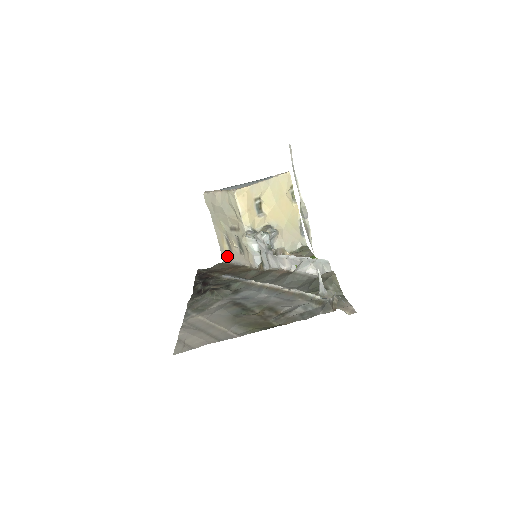
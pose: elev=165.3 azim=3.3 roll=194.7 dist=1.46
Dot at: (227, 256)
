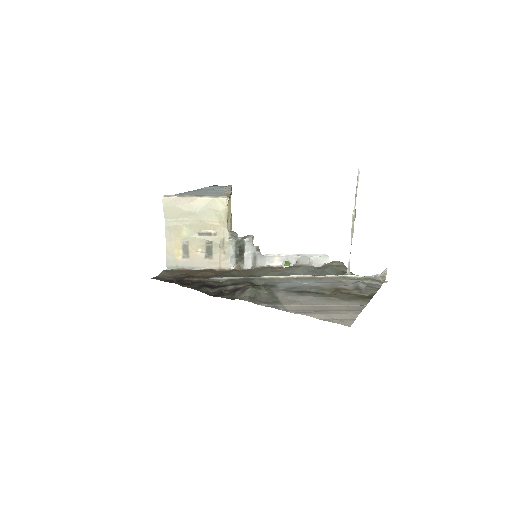
Dot at: (178, 262)
